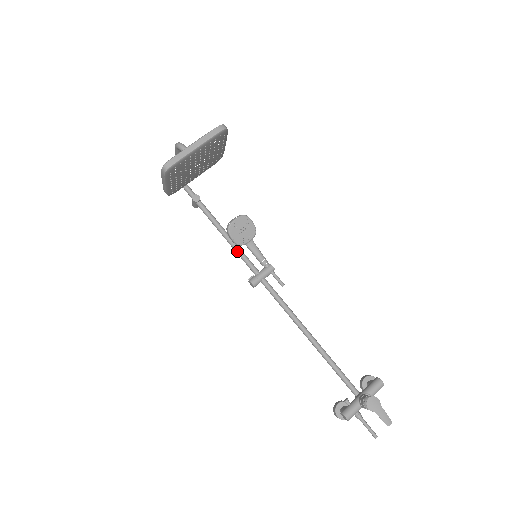
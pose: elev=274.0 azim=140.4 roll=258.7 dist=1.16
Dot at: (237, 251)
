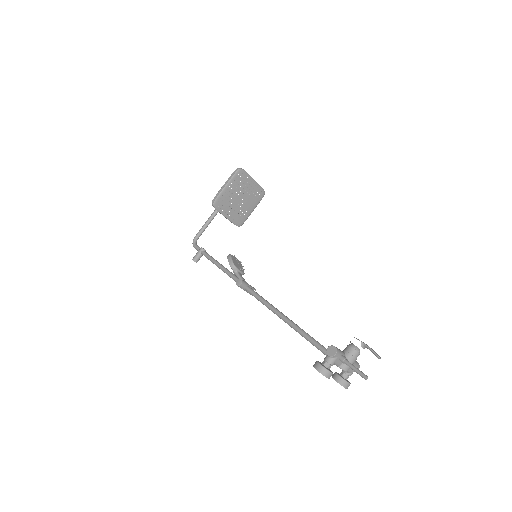
Dot at: (229, 271)
